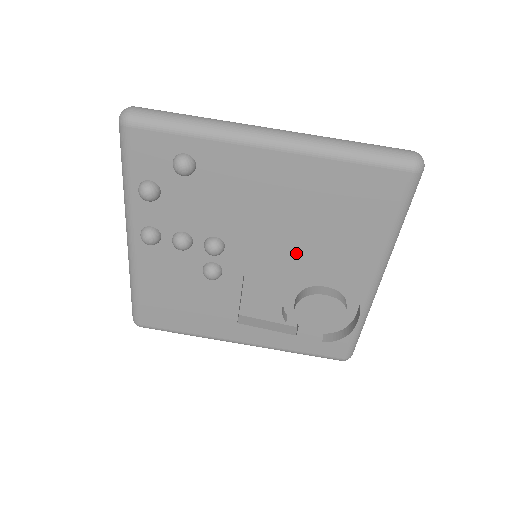
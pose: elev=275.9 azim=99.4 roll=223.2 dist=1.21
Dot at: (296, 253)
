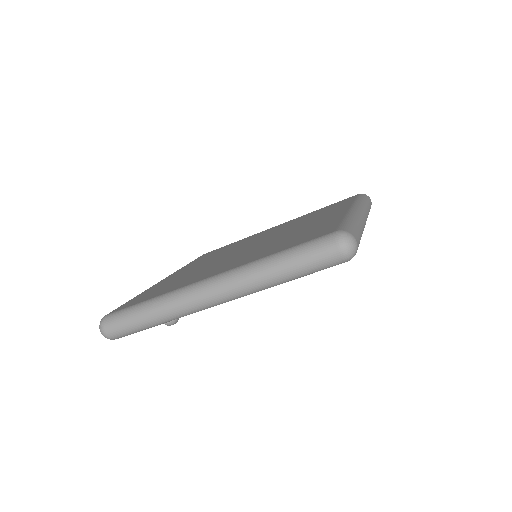
Dot at: occluded
